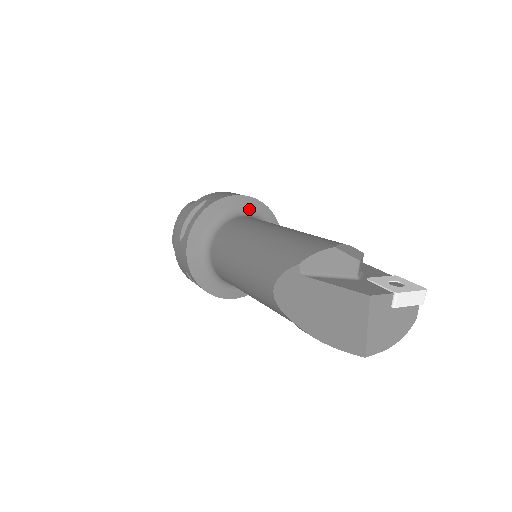
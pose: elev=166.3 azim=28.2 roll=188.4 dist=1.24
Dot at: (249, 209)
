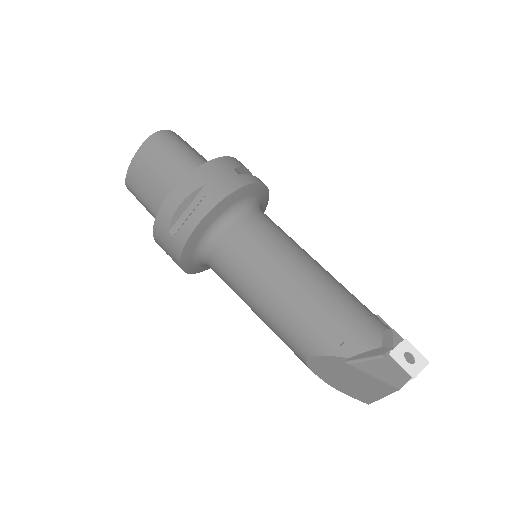
Dot at: (251, 197)
